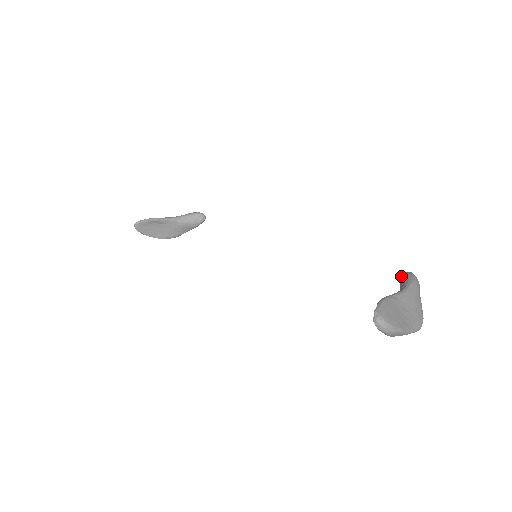
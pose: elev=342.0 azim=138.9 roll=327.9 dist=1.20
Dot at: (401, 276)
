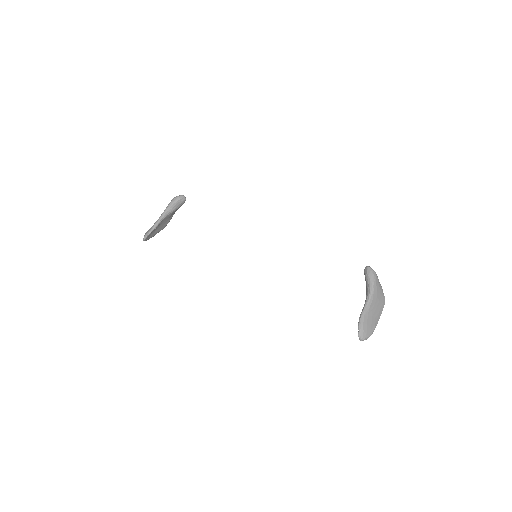
Dot at: (364, 271)
